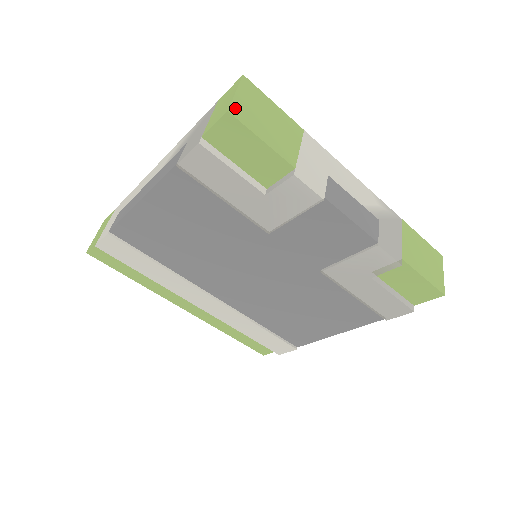
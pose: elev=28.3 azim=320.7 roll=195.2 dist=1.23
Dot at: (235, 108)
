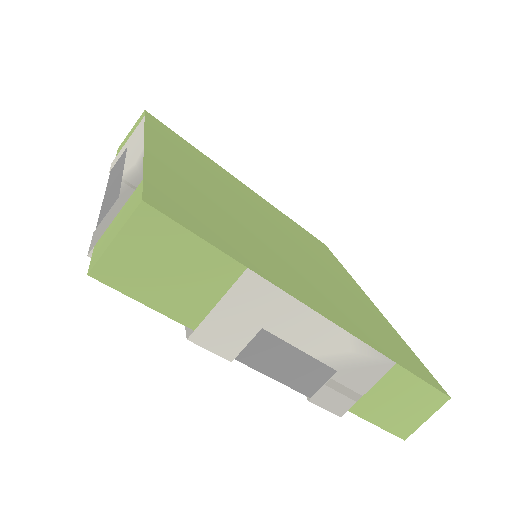
Dot at: (104, 266)
